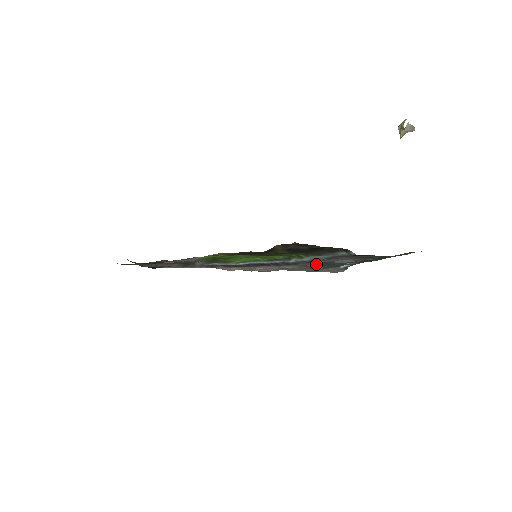
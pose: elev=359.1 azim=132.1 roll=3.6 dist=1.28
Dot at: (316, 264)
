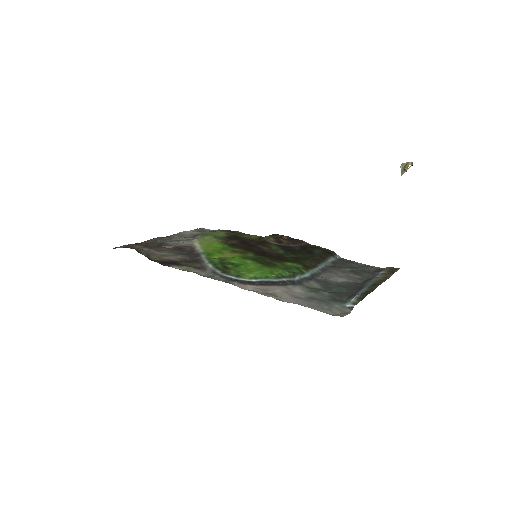
Dot at: (317, 283)
